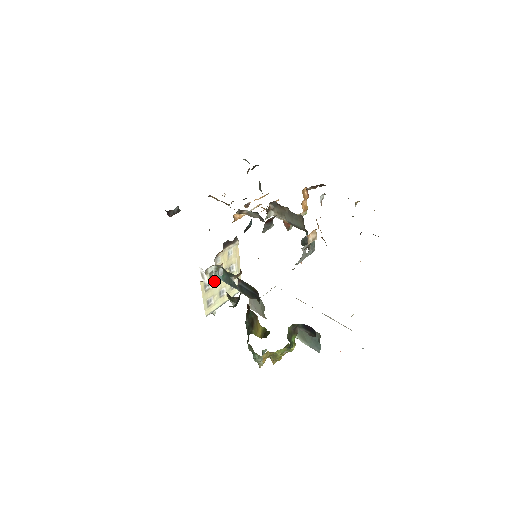
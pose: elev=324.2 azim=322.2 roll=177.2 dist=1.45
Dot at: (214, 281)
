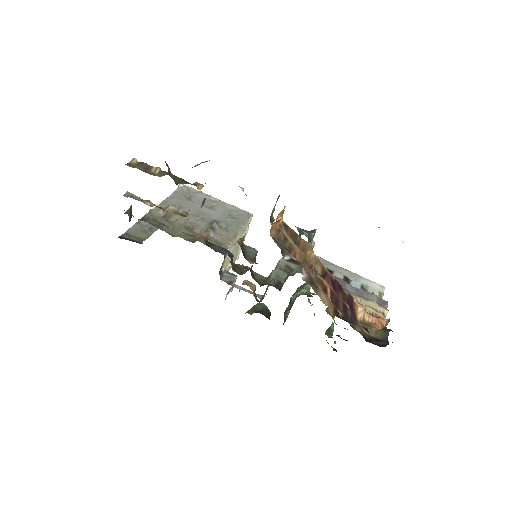
Dot at: occluded
